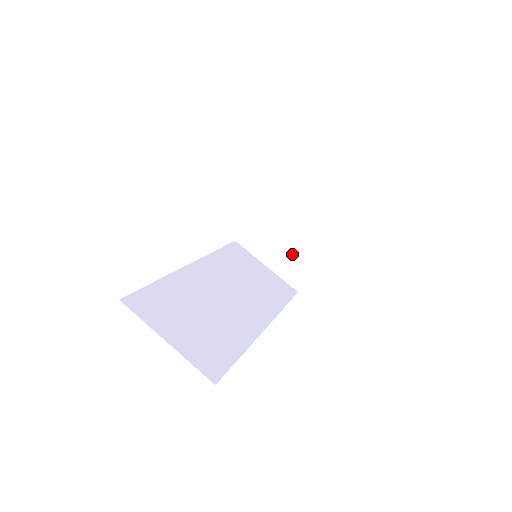
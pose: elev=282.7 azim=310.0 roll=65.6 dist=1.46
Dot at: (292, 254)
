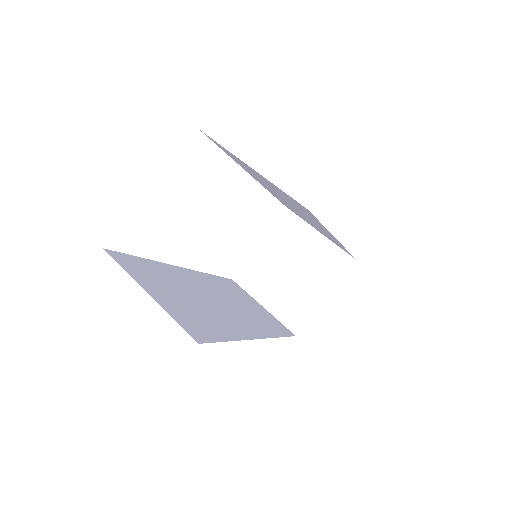
Dot at: (292, 292)
